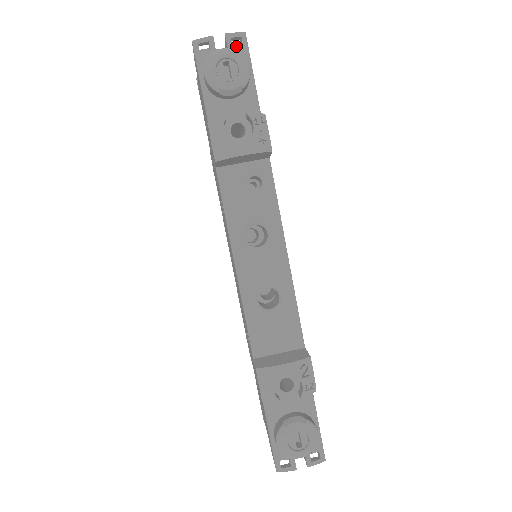
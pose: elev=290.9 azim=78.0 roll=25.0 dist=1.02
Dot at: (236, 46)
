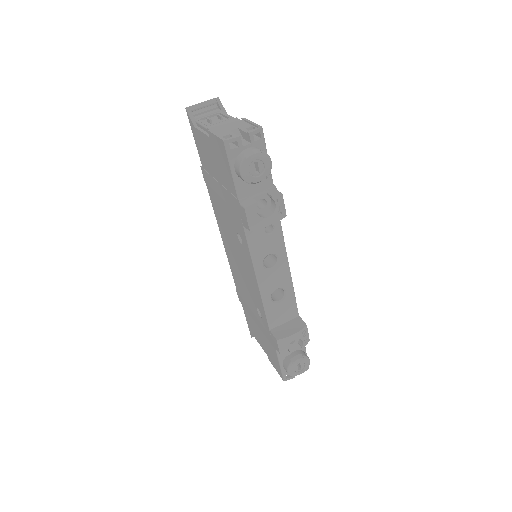
Dot at: (257, 140)
